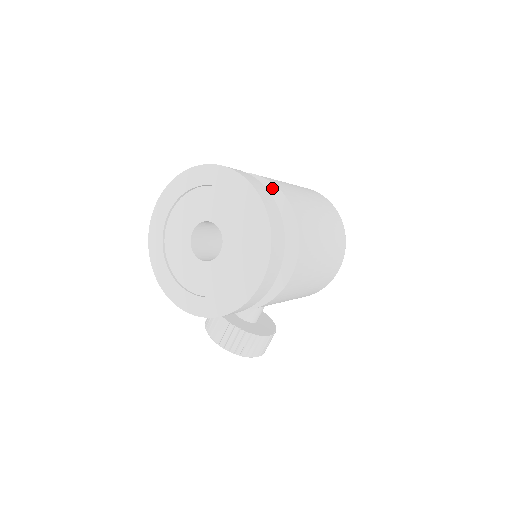
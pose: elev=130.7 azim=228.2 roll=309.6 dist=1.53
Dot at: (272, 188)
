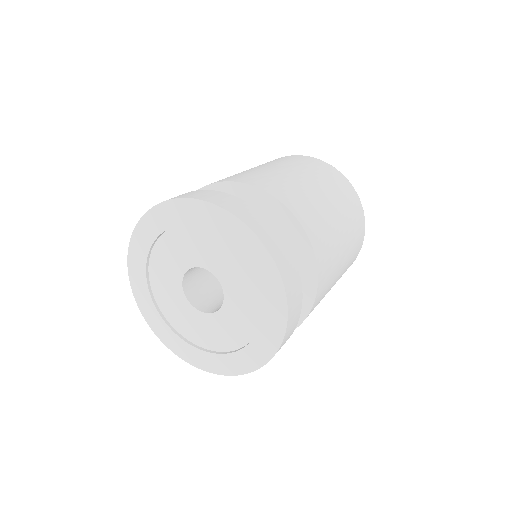
Dot at: (296, 226)
